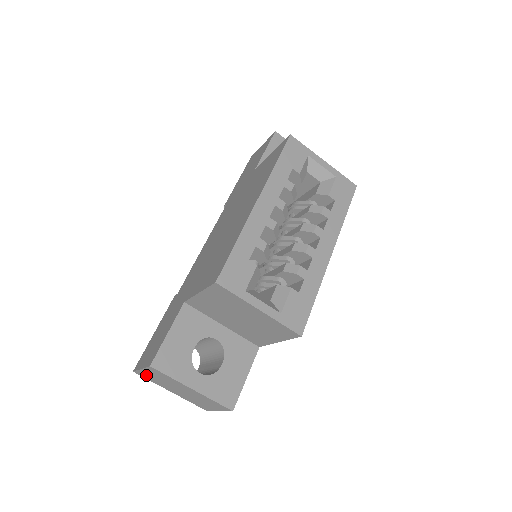
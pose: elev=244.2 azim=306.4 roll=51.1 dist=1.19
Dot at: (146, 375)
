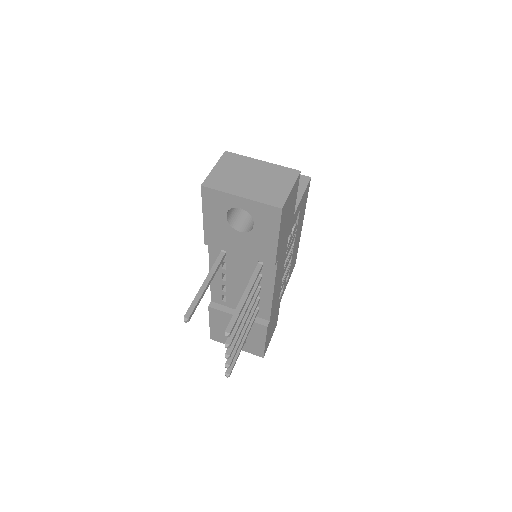
Dot at: (216, 178)
